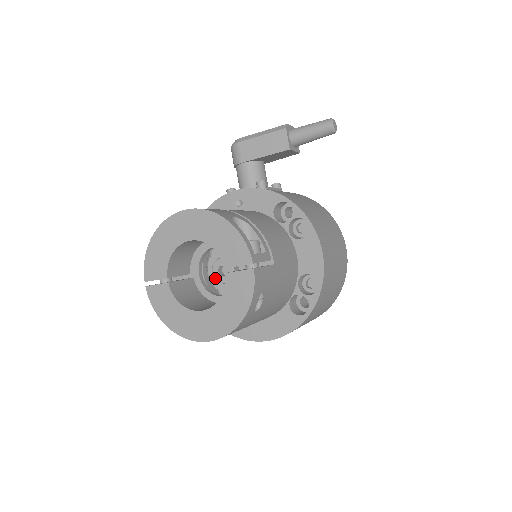
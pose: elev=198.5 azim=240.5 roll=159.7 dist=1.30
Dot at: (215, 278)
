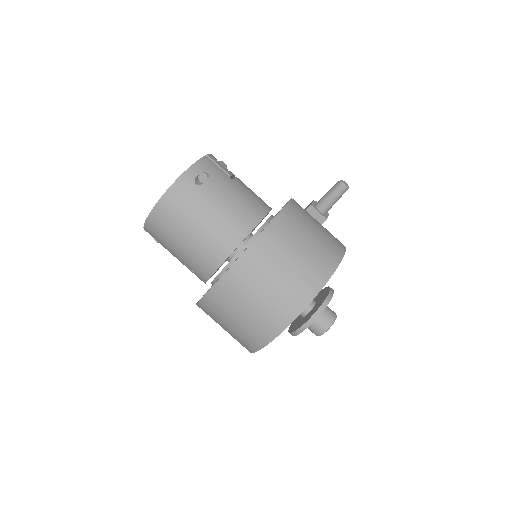
Dot at: occluded
